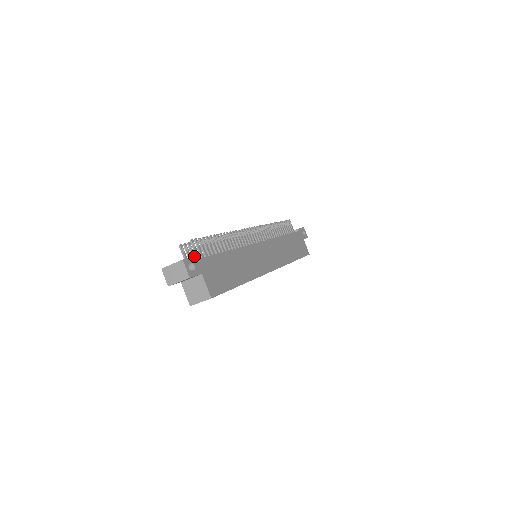
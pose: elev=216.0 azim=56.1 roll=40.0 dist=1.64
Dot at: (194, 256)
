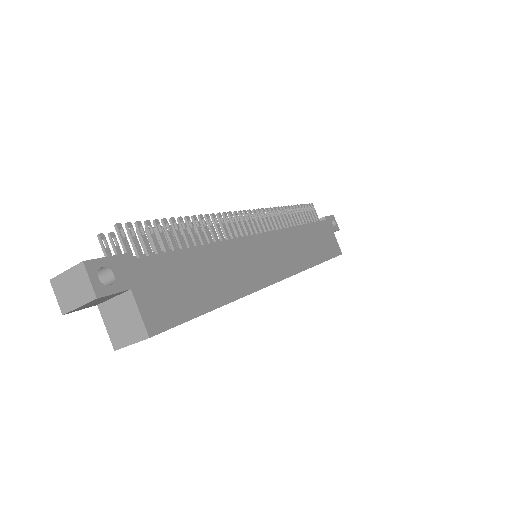
Dot at: occluded
